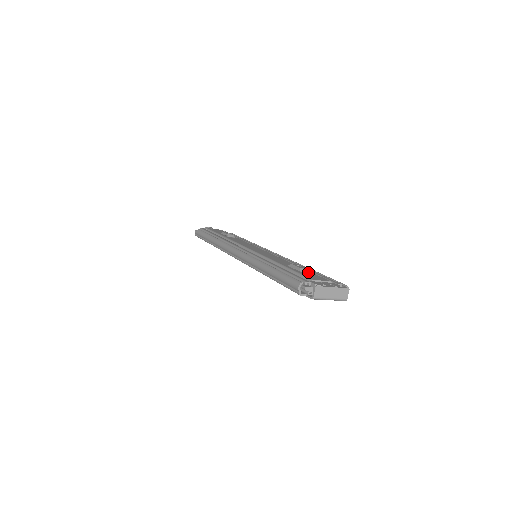
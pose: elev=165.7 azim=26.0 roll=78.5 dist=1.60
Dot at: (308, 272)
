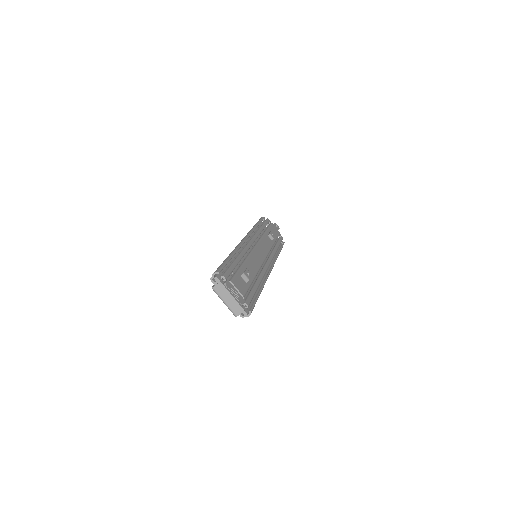
Dot at: (246, 282)
